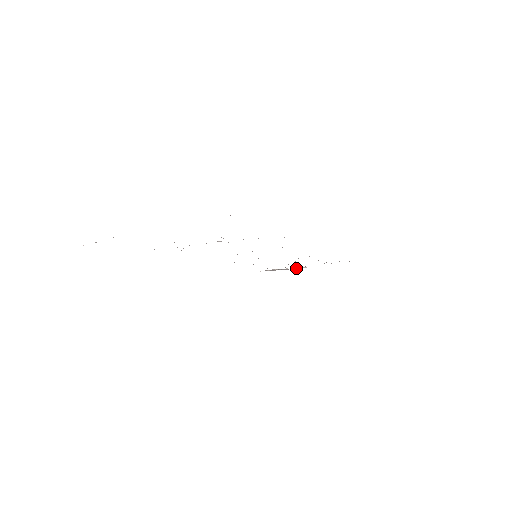
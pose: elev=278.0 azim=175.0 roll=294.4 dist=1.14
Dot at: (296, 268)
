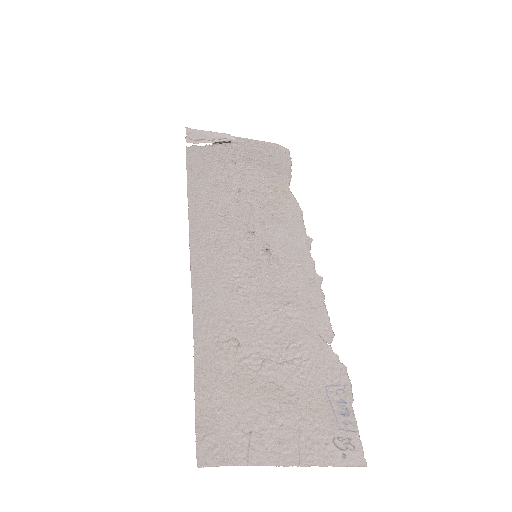
Dot at: (227, 141)
